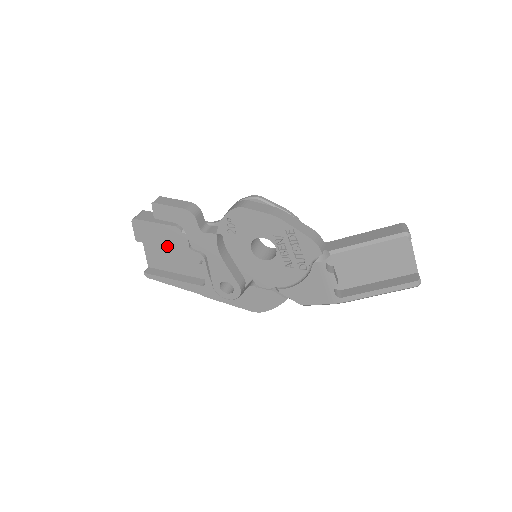
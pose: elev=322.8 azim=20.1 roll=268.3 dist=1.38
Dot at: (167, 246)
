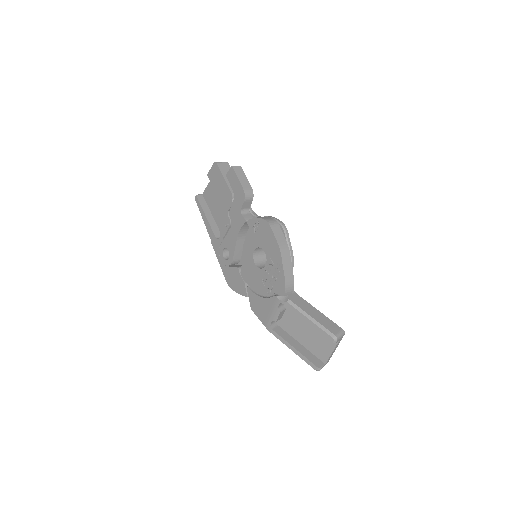
Dot at: (219, 197)
